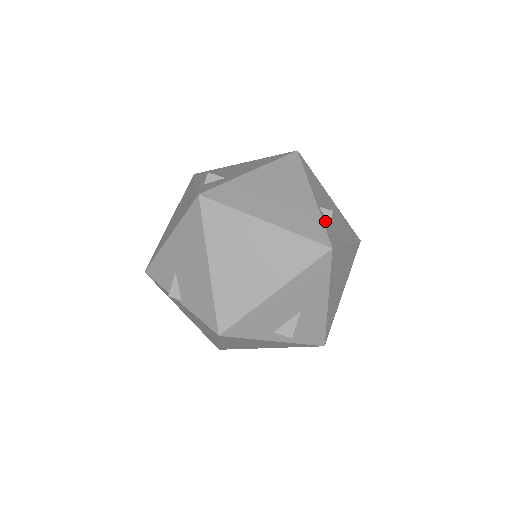
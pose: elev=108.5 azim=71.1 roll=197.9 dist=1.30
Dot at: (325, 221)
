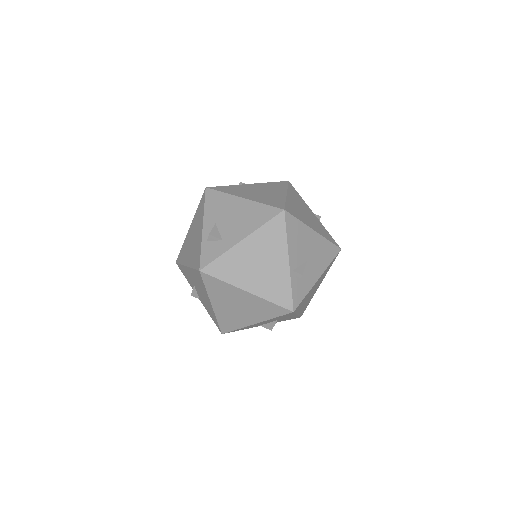
Dot at: (295, 283)
